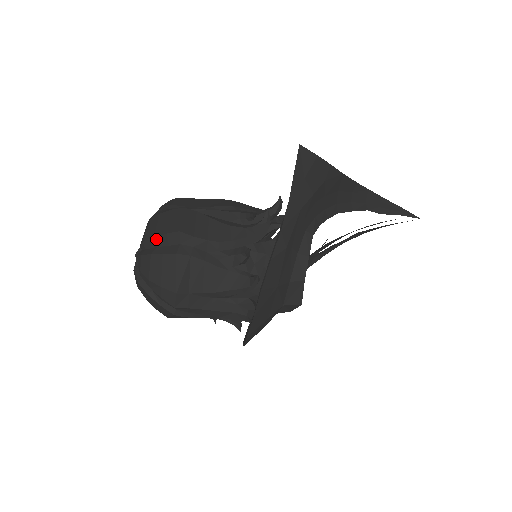
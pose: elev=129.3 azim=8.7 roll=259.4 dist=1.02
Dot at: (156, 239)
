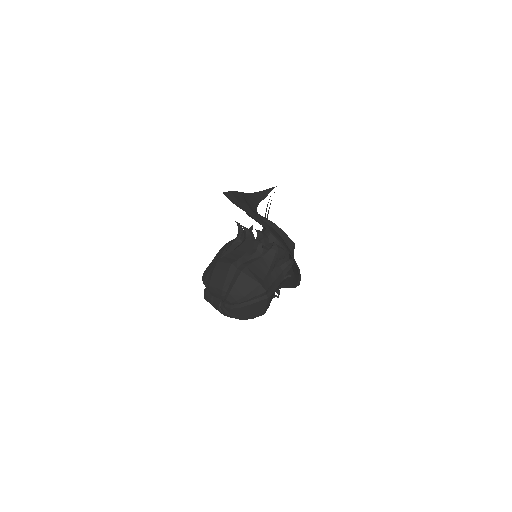
Dot at: (227, 280)
